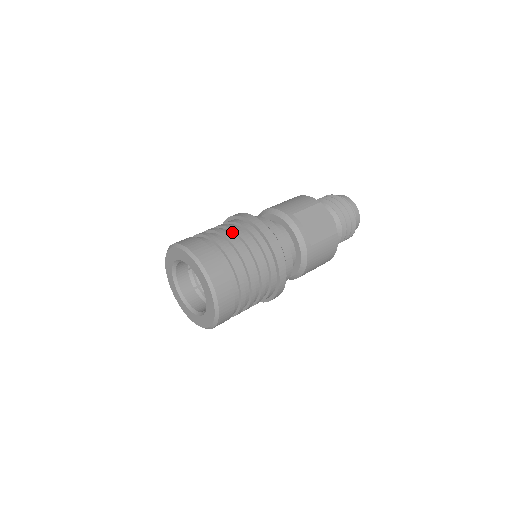
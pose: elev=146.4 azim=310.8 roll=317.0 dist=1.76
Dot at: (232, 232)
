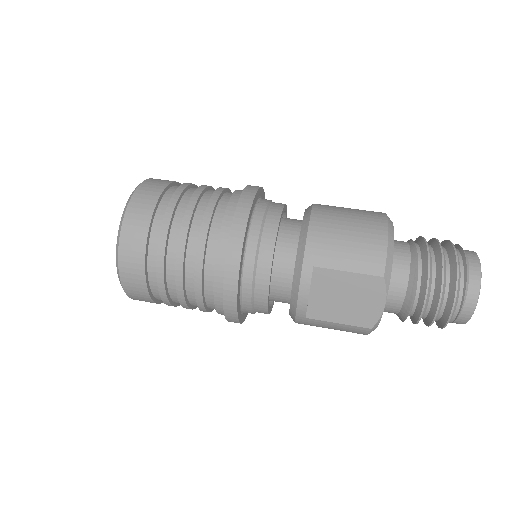
Dot at: (200, 233)
